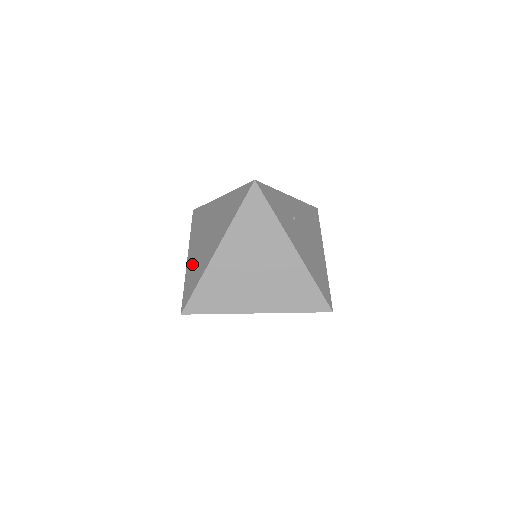
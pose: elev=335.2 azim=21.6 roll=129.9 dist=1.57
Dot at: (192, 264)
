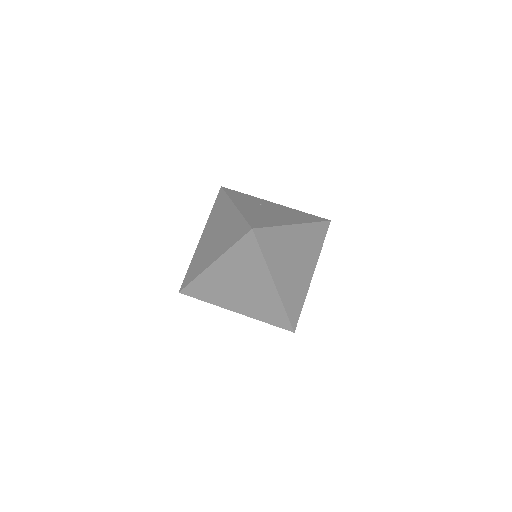
Dot at: occluded
